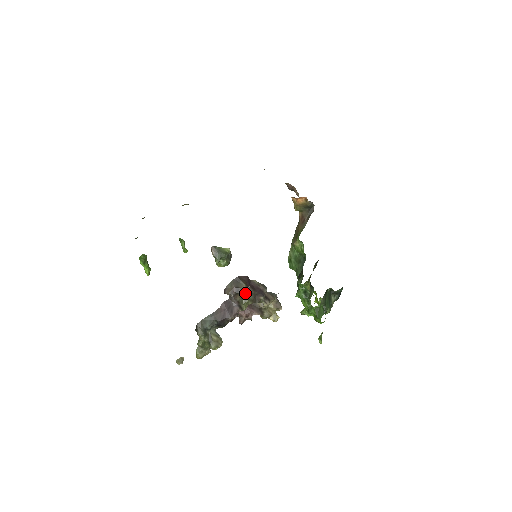
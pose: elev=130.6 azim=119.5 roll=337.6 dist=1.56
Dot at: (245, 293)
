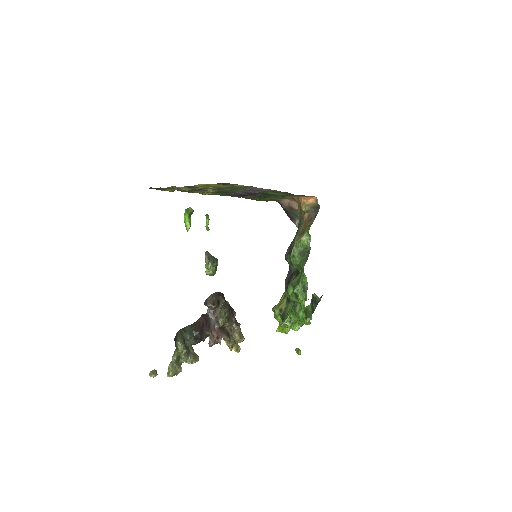
Dot at: (224, 308)
